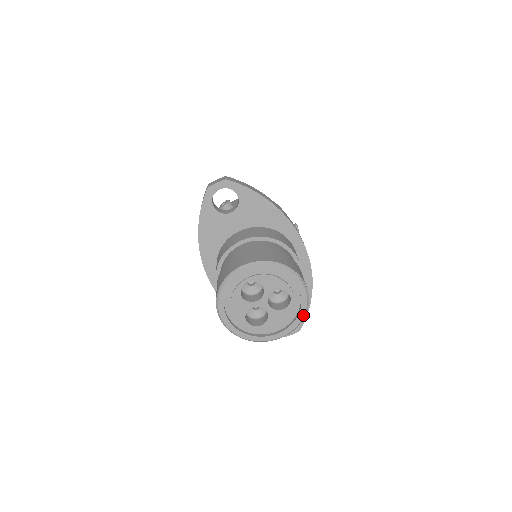
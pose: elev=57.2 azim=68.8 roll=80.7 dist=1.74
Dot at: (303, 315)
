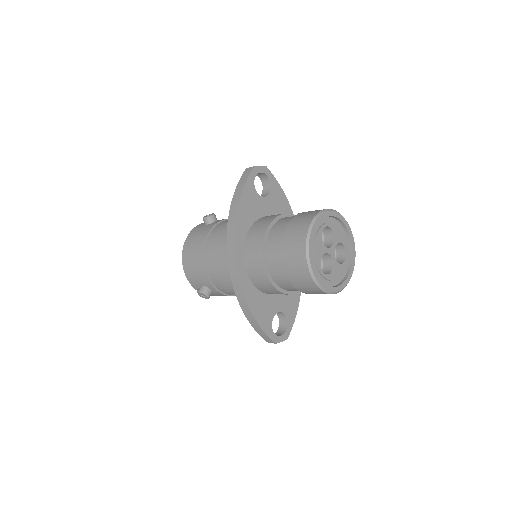
Dot at: (352, 273)
